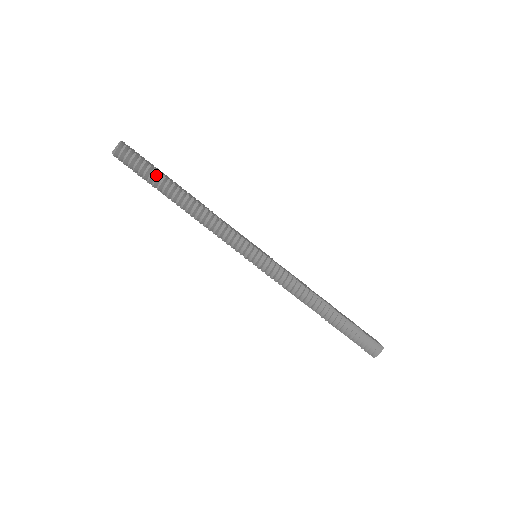
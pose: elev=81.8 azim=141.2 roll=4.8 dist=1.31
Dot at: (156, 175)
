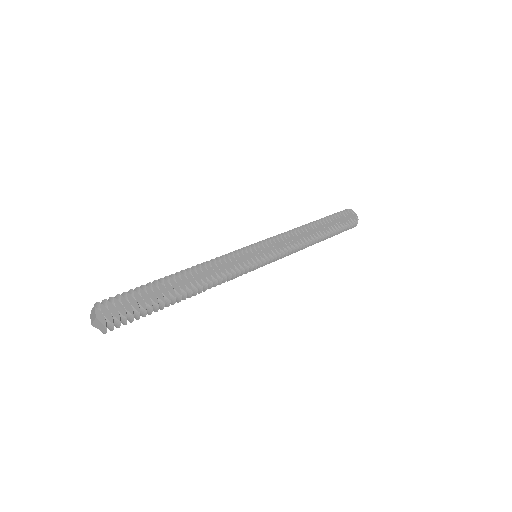
Dot at: (152, 306)
